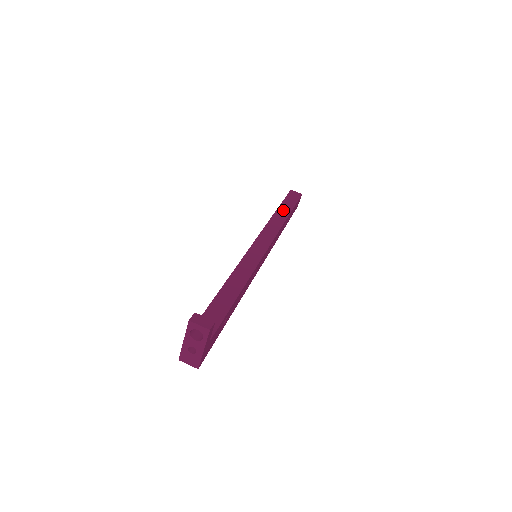
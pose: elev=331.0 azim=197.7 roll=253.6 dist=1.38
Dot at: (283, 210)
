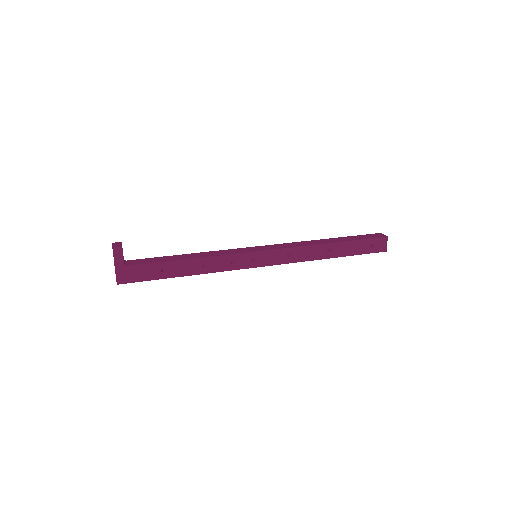
Dot at: (336, 239)
